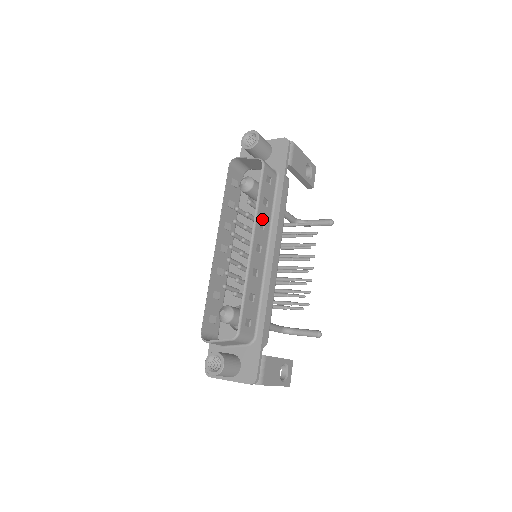
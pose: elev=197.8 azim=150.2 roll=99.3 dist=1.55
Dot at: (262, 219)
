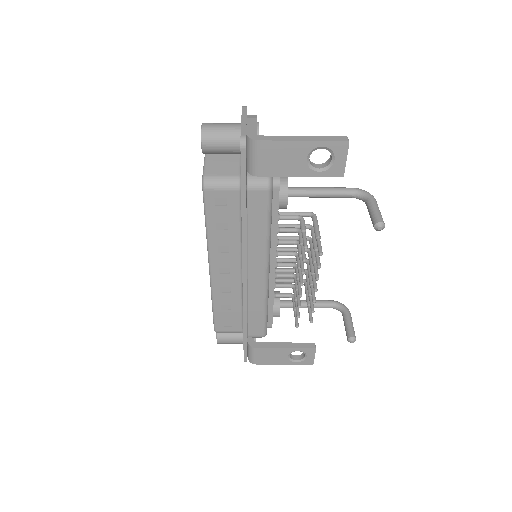
Dot at: (221, 244)
